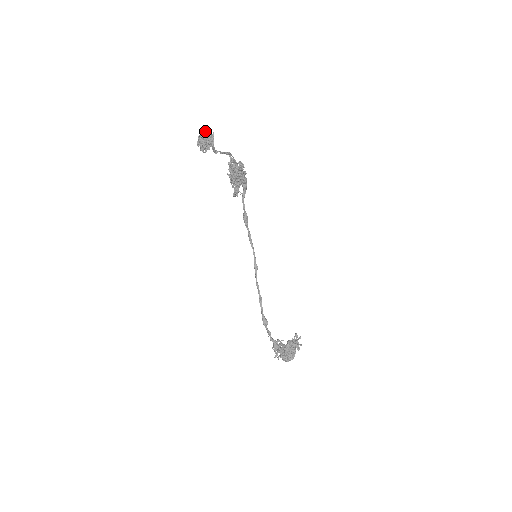
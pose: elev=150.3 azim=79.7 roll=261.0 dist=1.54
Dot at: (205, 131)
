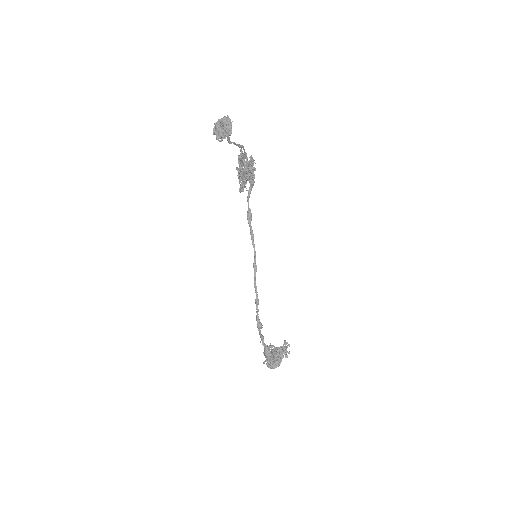
Dot at: (224, 119)
